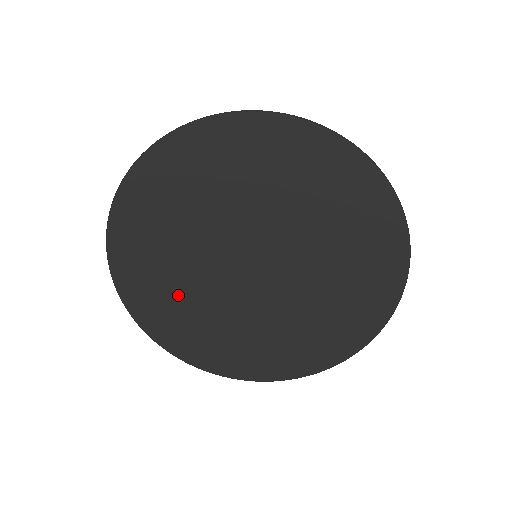
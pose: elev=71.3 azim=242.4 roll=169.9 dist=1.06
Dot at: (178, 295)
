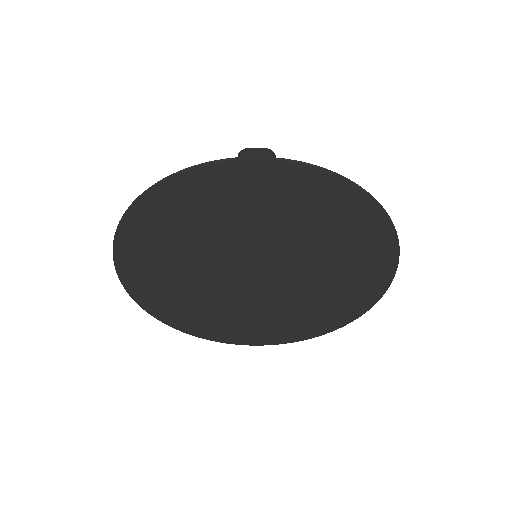
Dot at: (210, 310)
